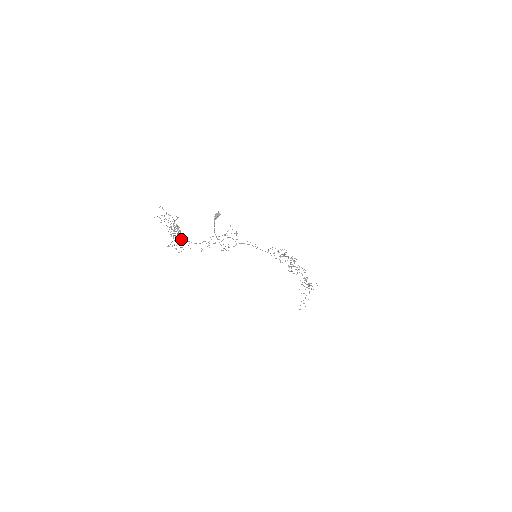
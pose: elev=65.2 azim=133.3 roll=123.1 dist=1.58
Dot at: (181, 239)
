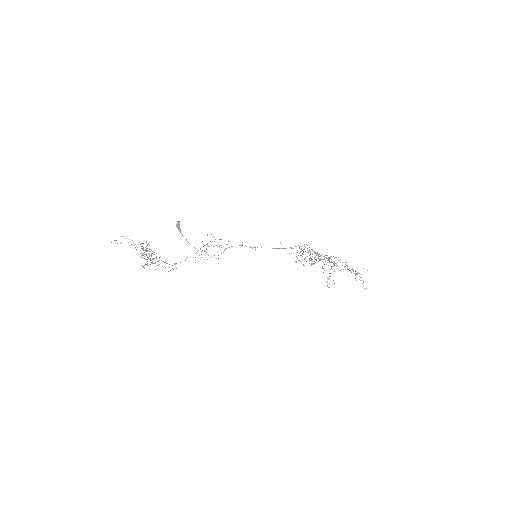
Dot at: occluded
